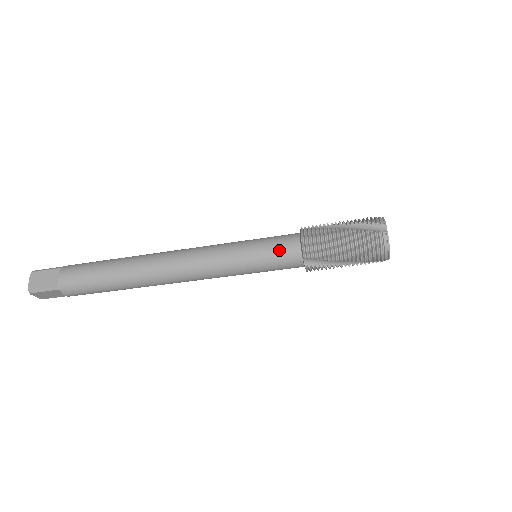
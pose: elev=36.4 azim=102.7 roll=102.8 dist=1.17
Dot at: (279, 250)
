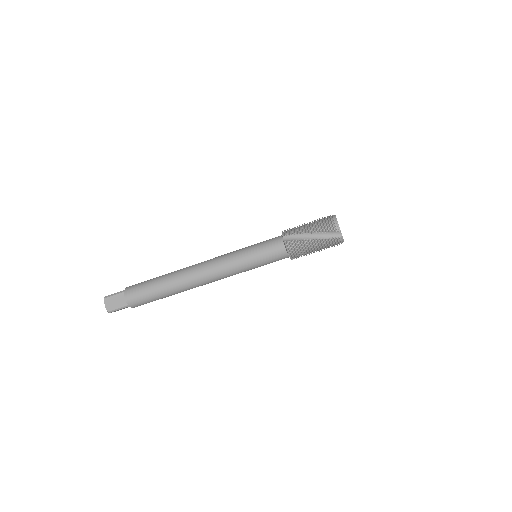
Dot at: (269, 240)
